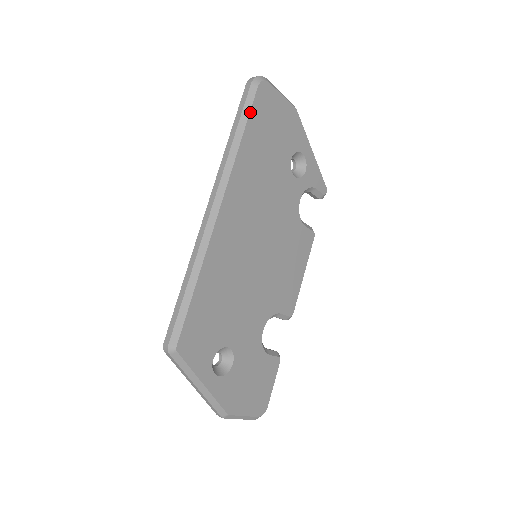
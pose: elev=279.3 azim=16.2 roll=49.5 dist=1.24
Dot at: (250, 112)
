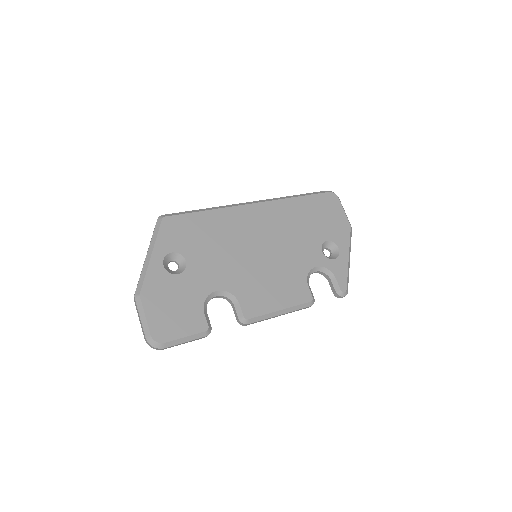
Dot at: (314, 194)
